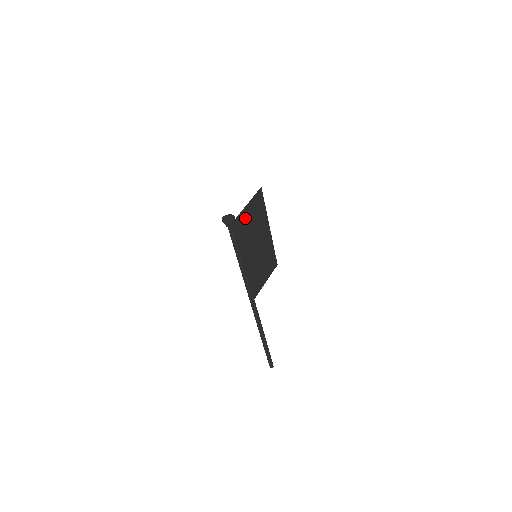
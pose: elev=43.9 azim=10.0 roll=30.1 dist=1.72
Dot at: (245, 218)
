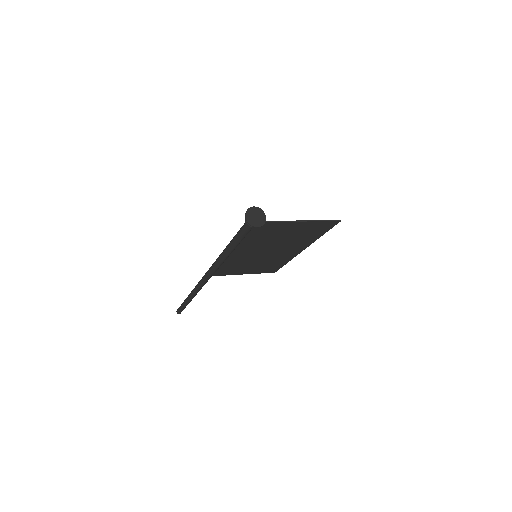
Dot at: (282, 227)
